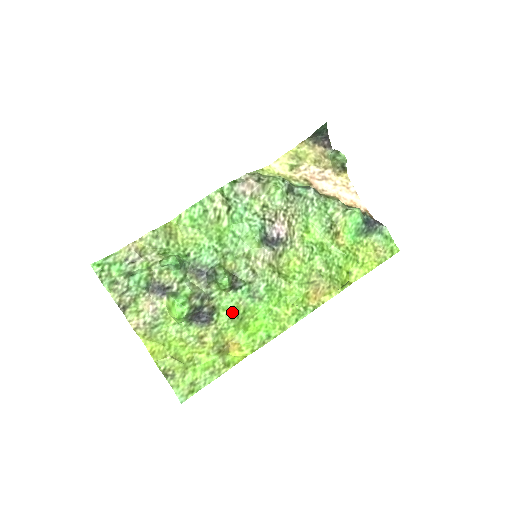
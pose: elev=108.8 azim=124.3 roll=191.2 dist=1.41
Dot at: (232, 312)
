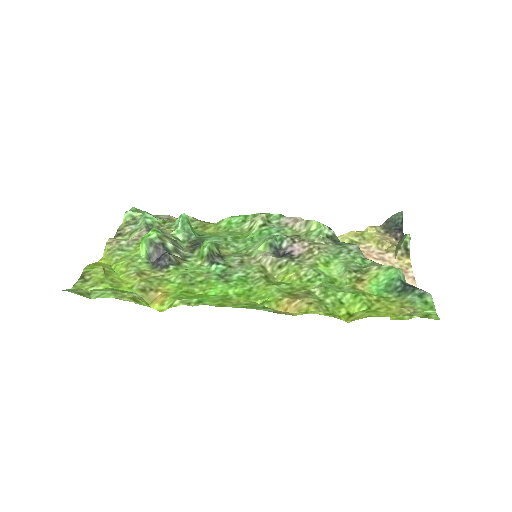
Dot at: (190, 273)
